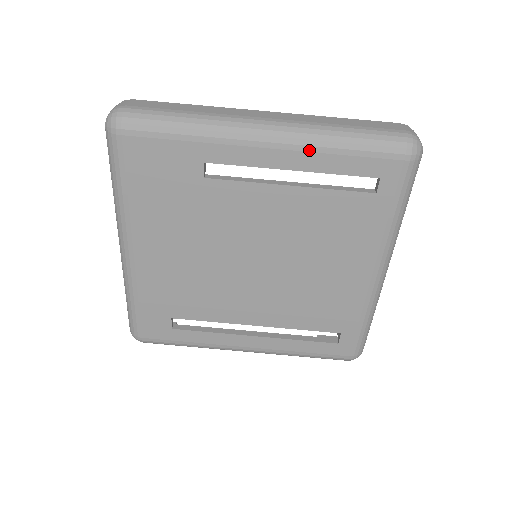
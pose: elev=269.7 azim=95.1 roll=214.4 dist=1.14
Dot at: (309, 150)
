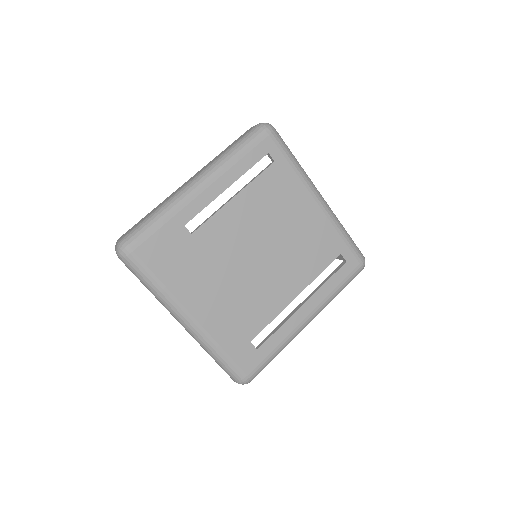
Dot at: (225, 171)
